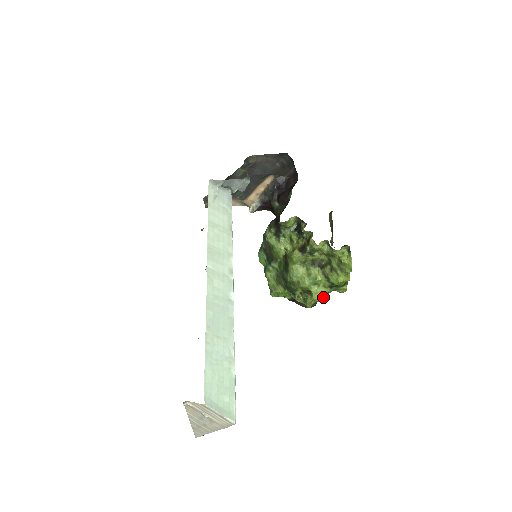
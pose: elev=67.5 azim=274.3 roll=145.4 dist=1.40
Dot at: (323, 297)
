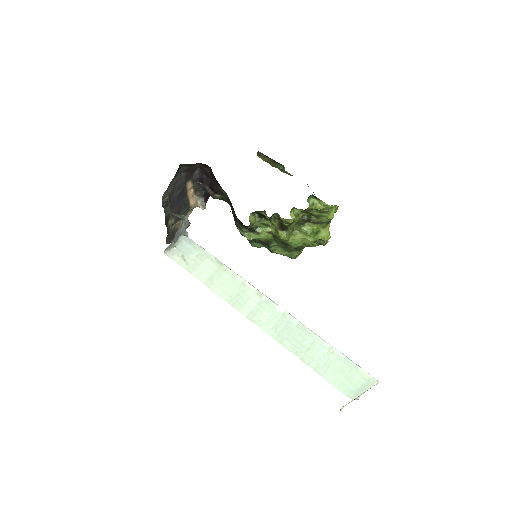
Dot at: occluded
